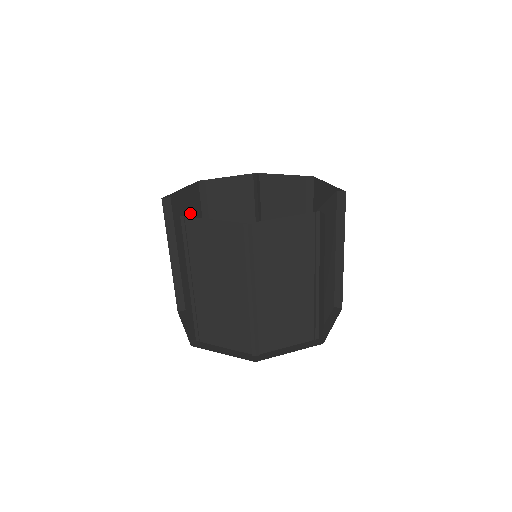
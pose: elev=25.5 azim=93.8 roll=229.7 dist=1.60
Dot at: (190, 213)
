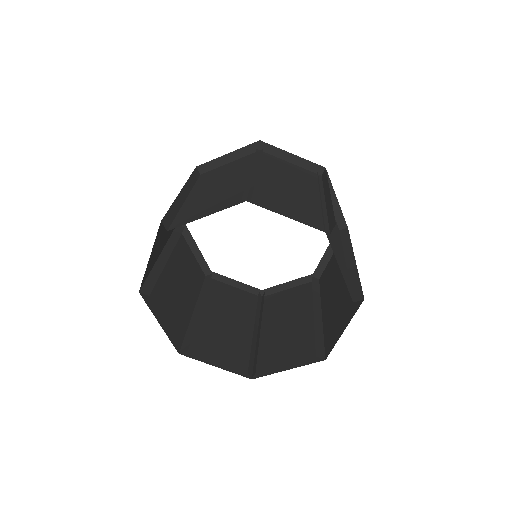
Dot at: (163, 228)
